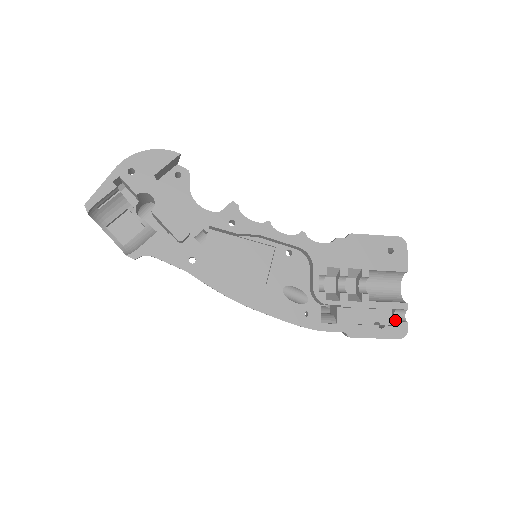
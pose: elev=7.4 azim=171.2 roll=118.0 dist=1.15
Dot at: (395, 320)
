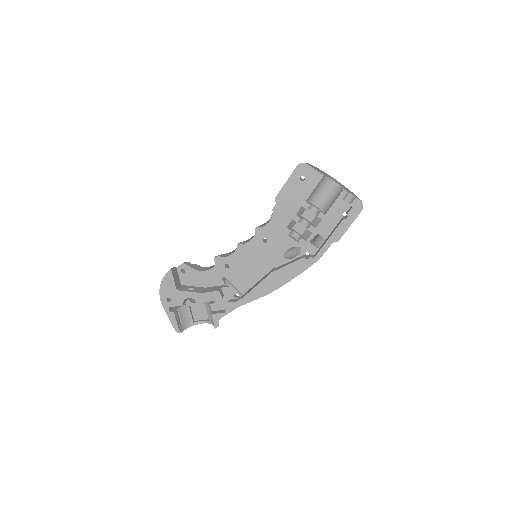
Dot at: (349, 204)
